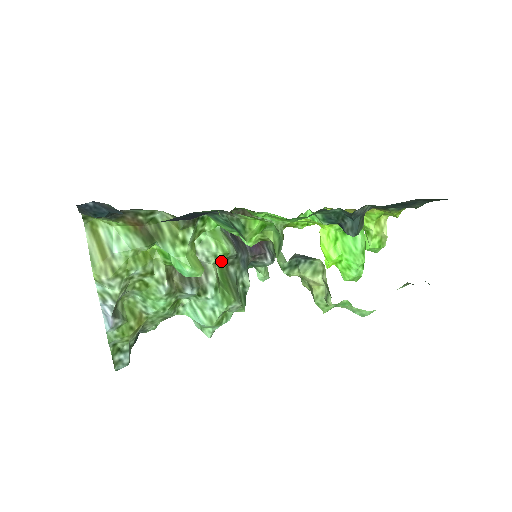
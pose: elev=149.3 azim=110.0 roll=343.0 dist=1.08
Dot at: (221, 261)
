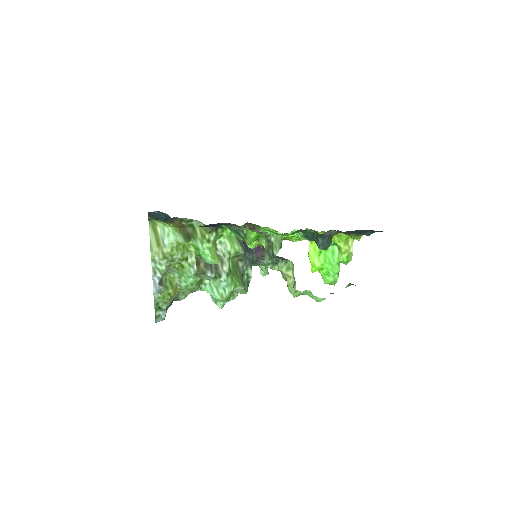
Dot at: (234, 257)
